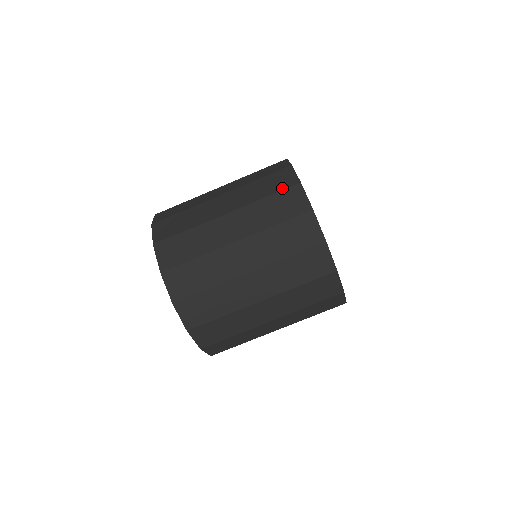
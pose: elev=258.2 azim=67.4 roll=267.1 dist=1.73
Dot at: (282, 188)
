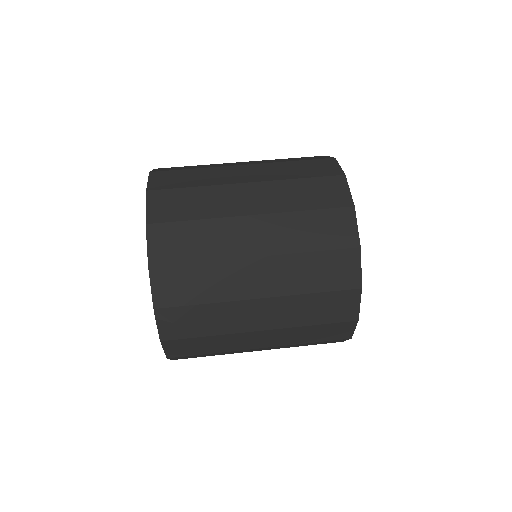
Dot at: occluded
